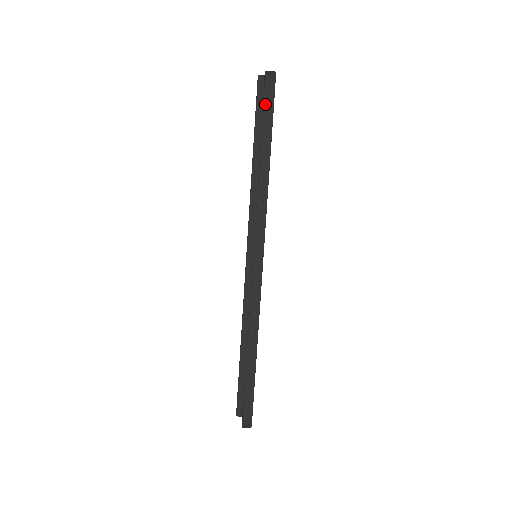
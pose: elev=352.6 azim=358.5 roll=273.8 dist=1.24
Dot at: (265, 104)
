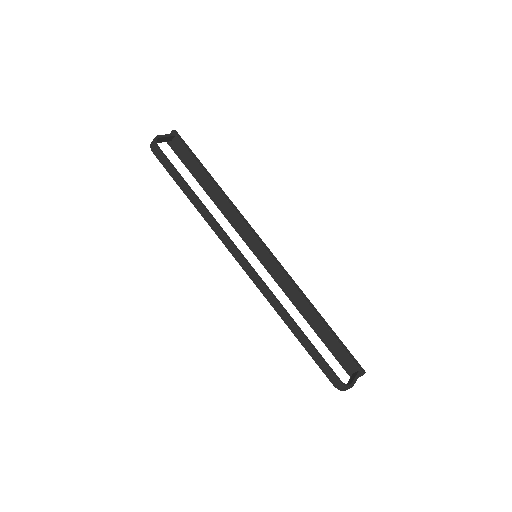
Dot at: (163, 164)
